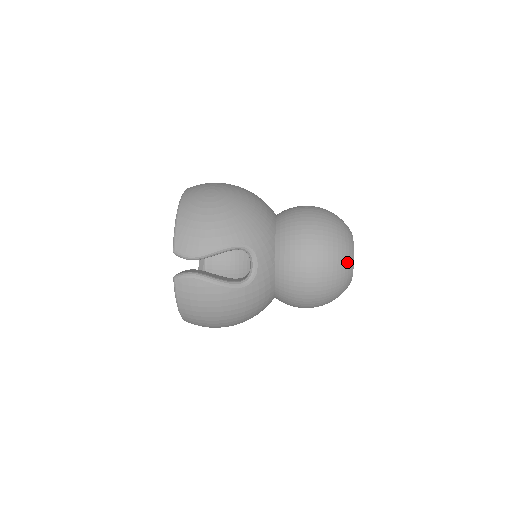
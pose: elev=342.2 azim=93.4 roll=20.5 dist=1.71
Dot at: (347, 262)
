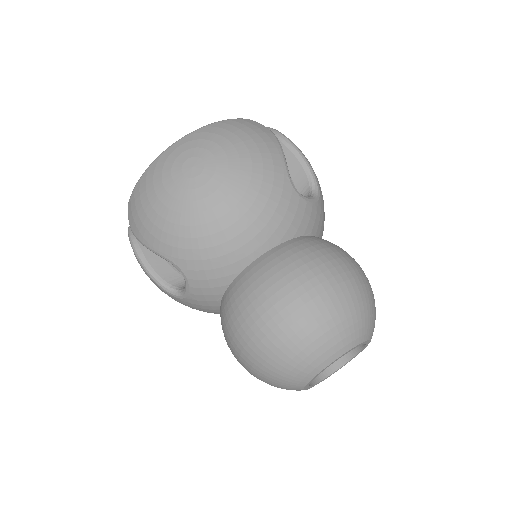
Dot at: (287, 381)
